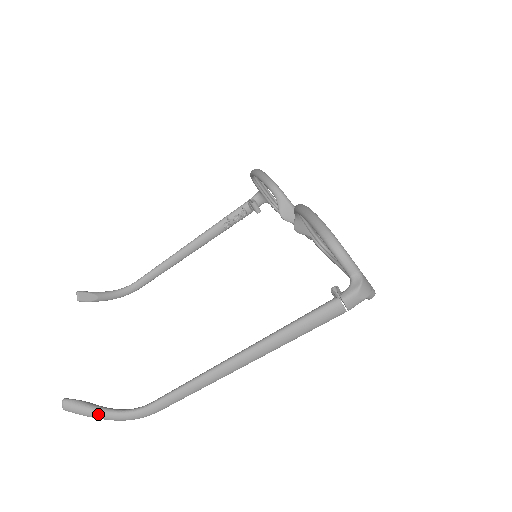
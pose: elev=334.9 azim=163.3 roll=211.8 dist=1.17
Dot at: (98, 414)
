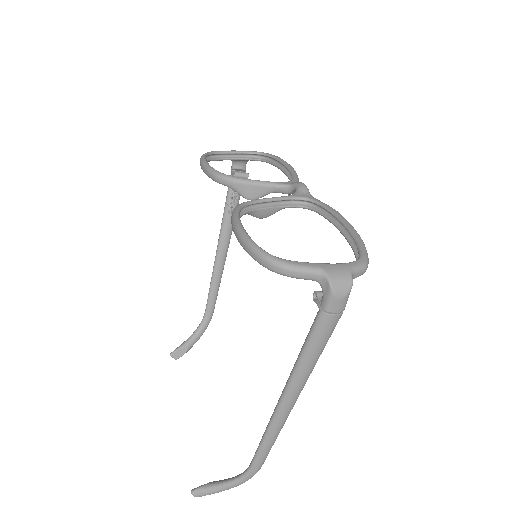
Dot at: (222, 490)
